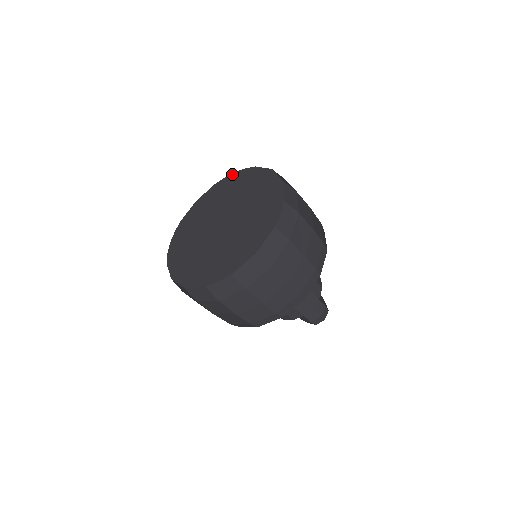
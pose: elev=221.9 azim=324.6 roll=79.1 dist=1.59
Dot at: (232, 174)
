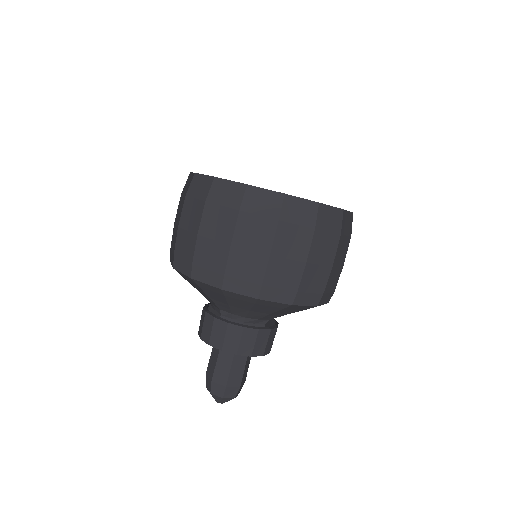
Dot at: occluded
